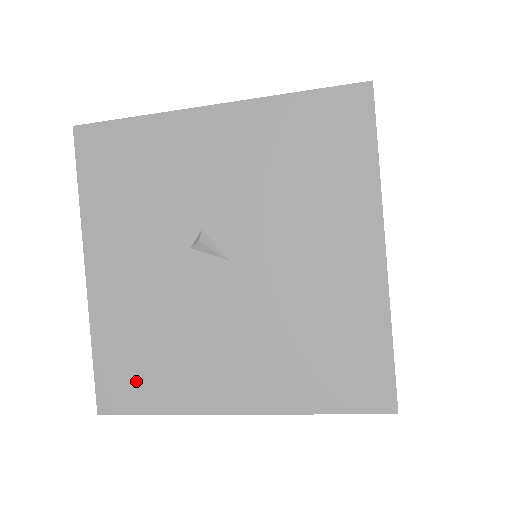
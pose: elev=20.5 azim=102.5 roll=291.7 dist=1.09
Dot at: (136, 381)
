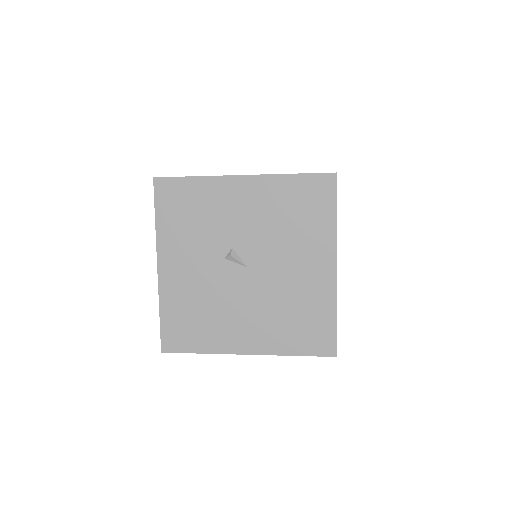
Dot at: (187, 334)
